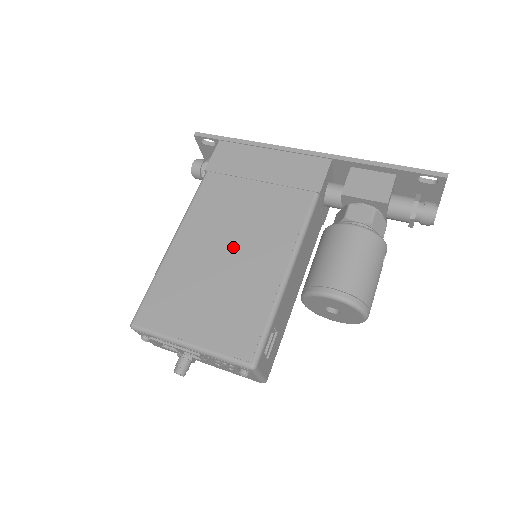
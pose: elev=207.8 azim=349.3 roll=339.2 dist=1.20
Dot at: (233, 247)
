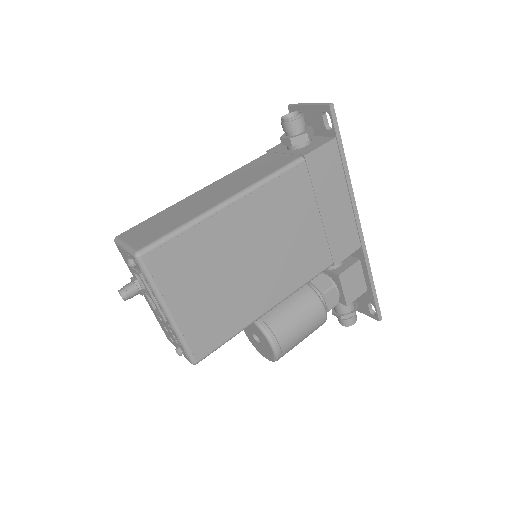
Dot at: (261, 257)
